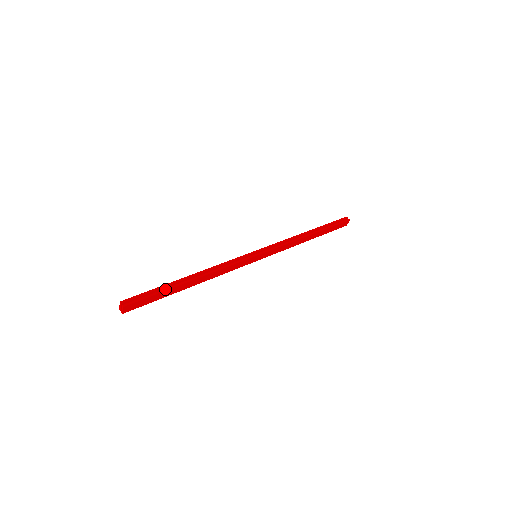
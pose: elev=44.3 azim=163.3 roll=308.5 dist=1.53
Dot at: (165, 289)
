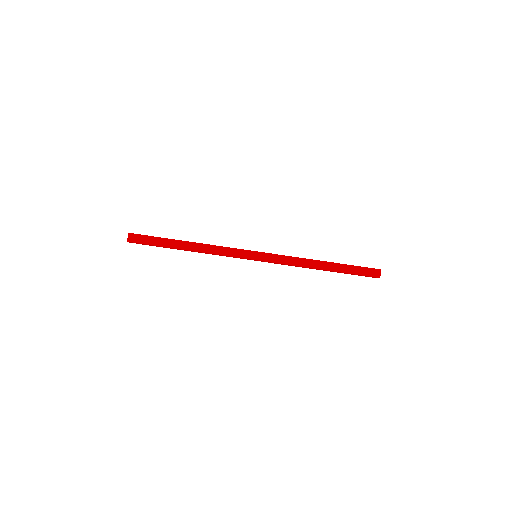
Dot at: (163, 238)
